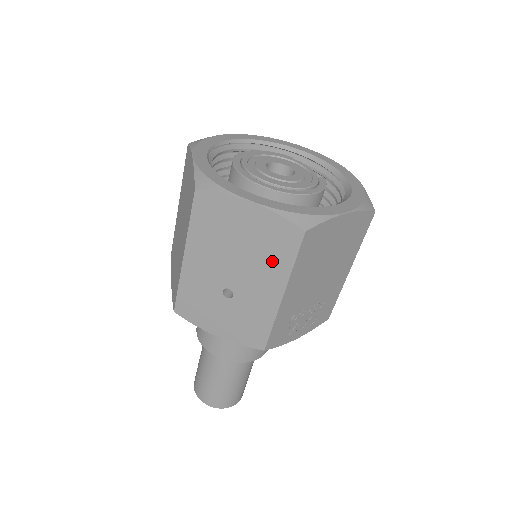
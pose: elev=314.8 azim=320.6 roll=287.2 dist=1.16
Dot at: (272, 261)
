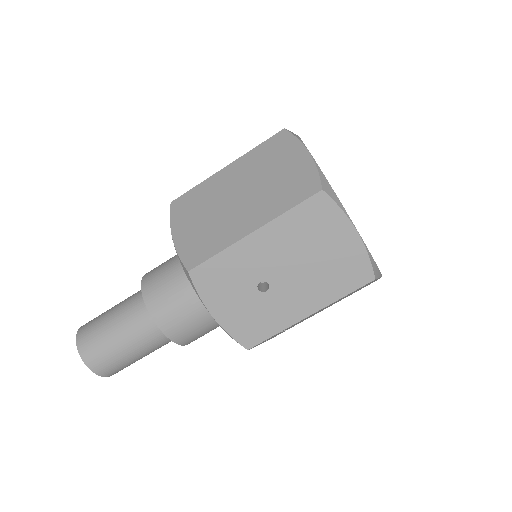
Dot at: (329, 284)
